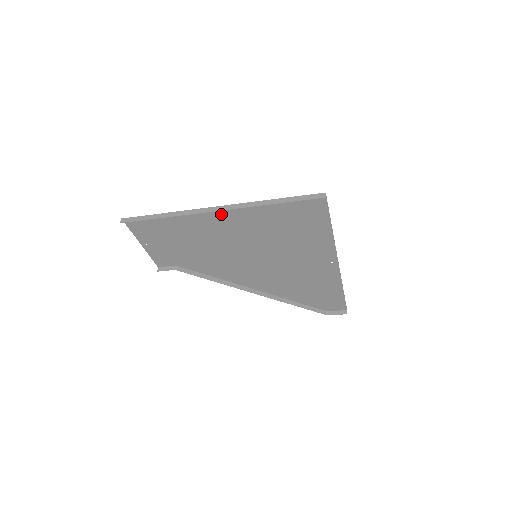
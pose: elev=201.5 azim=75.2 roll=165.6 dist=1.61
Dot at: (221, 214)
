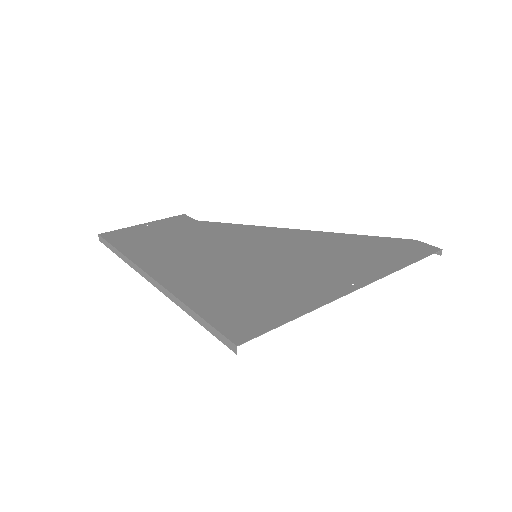
Dot at: (166, 273)
